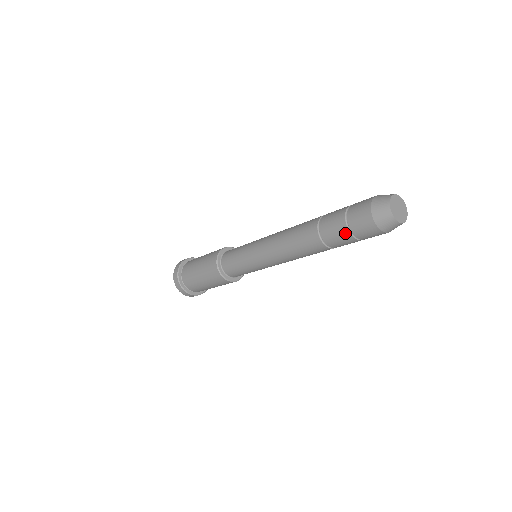
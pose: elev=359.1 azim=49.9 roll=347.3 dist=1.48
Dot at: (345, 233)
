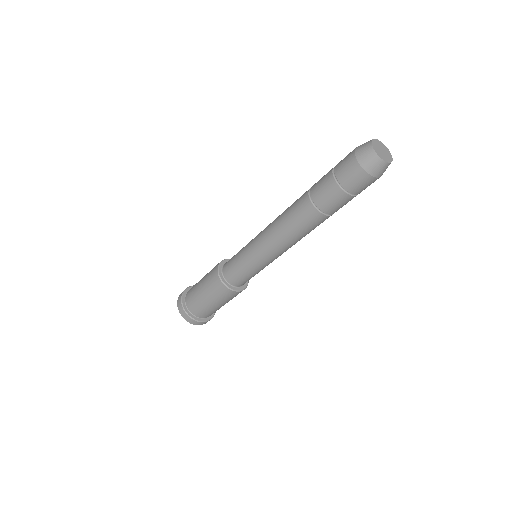
Dot at: (340, 194)
